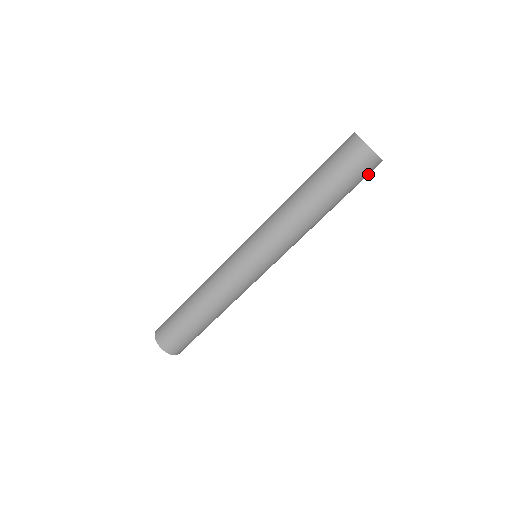
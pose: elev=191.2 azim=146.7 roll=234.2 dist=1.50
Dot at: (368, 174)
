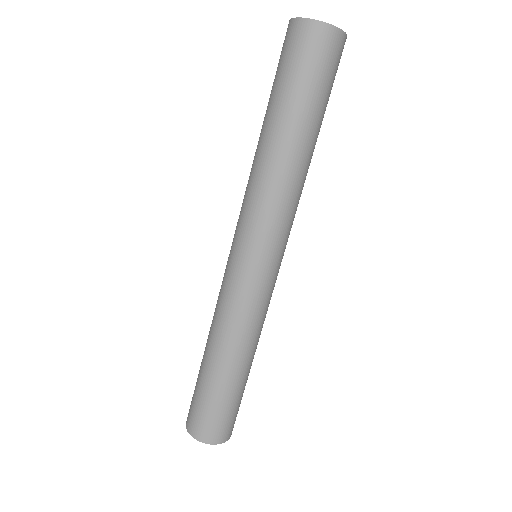
Dot at: (337, 63)
